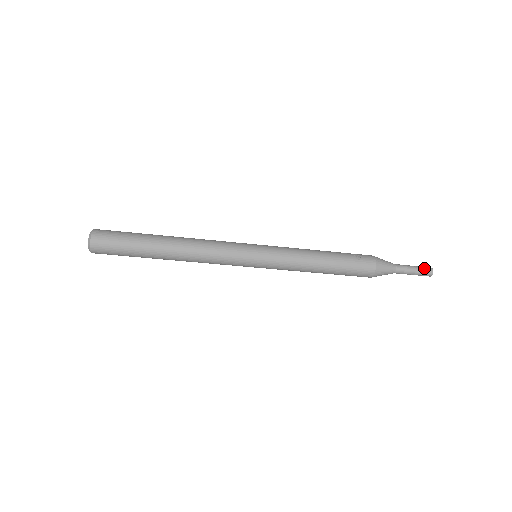
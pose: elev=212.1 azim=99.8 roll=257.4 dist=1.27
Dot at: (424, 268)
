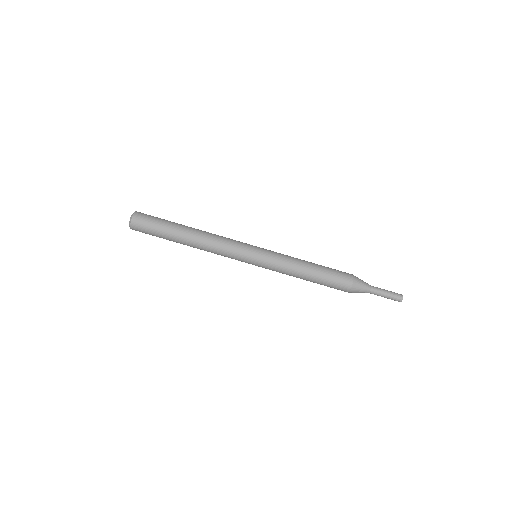
Dot at: (396, 293)
